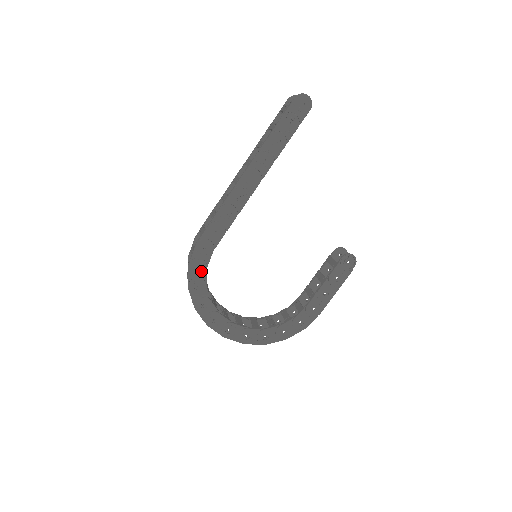
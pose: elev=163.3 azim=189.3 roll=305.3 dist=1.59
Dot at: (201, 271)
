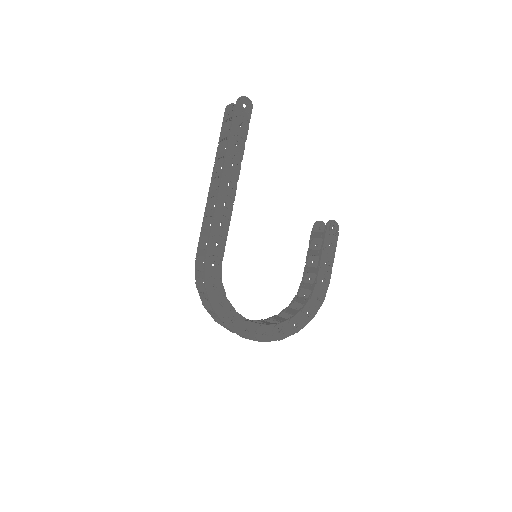
Dot at: (218, 288)
